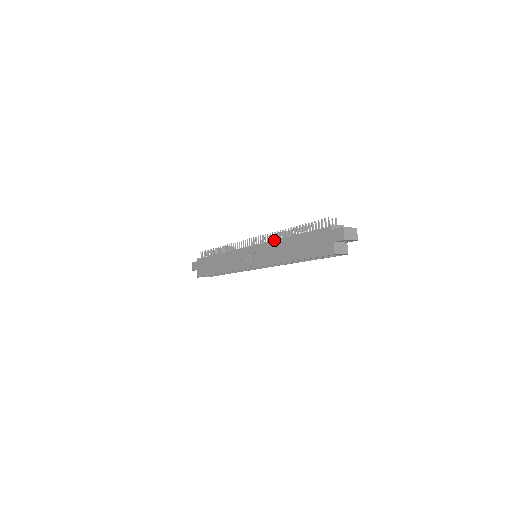
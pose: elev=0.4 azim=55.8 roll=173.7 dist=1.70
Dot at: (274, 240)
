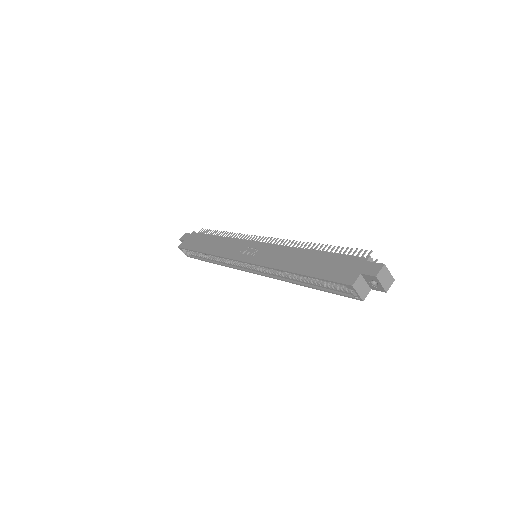
Dot at: occluded
